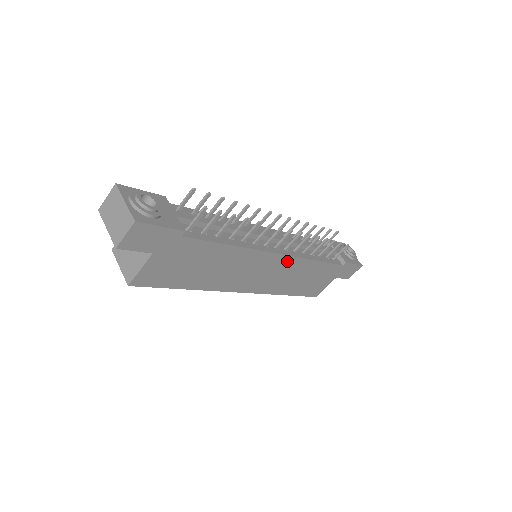
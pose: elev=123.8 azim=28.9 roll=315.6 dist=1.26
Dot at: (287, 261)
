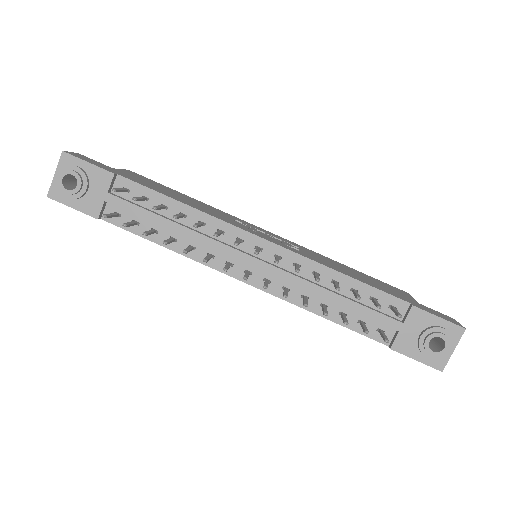
Dot at: occluded
